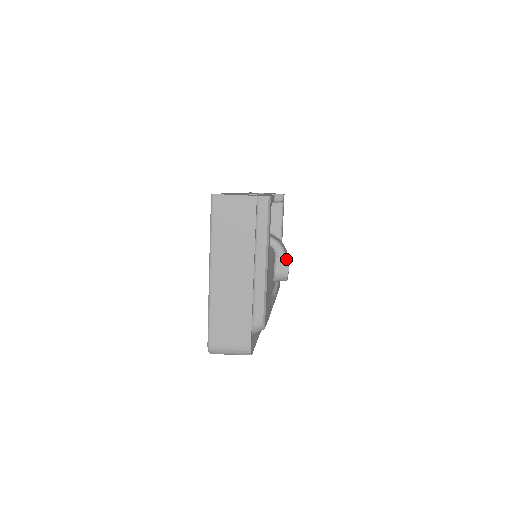
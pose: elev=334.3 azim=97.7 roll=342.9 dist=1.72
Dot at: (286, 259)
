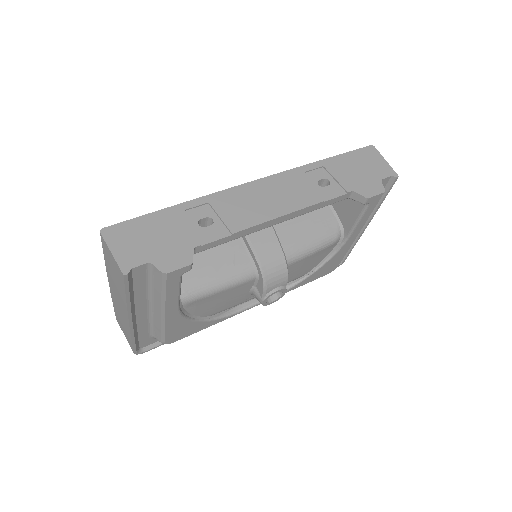
Dot at: (266, 292)
